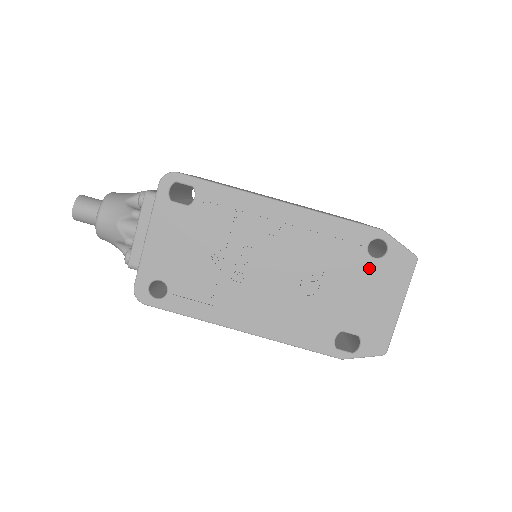
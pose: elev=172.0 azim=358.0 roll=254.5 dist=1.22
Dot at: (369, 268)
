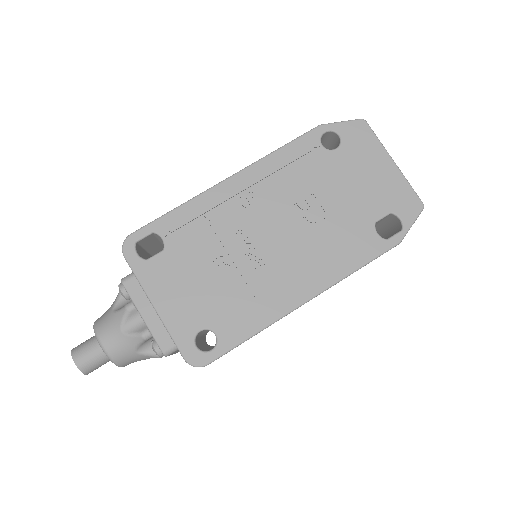
Dot at: (341, 159)
